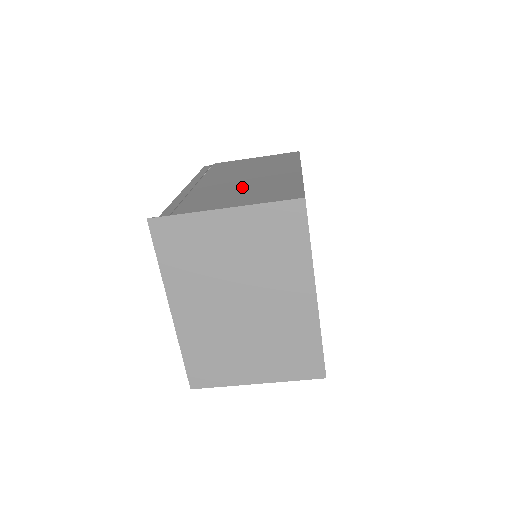
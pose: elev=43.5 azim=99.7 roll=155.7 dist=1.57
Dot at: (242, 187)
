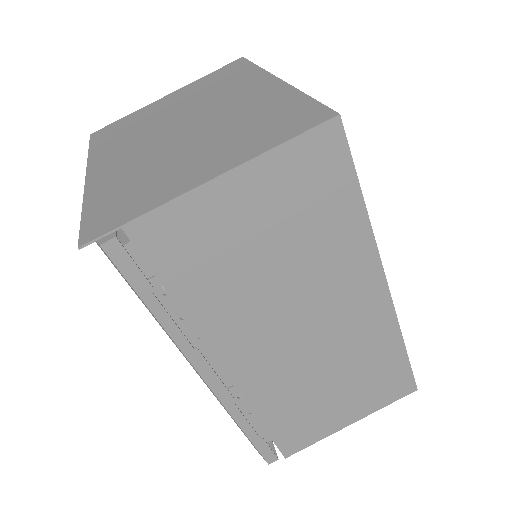
Dot at: occluded
